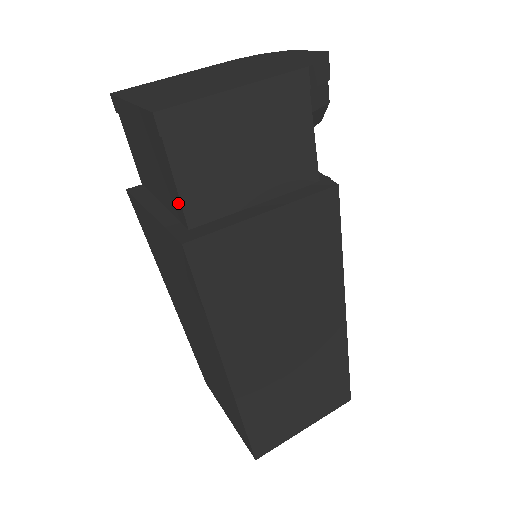
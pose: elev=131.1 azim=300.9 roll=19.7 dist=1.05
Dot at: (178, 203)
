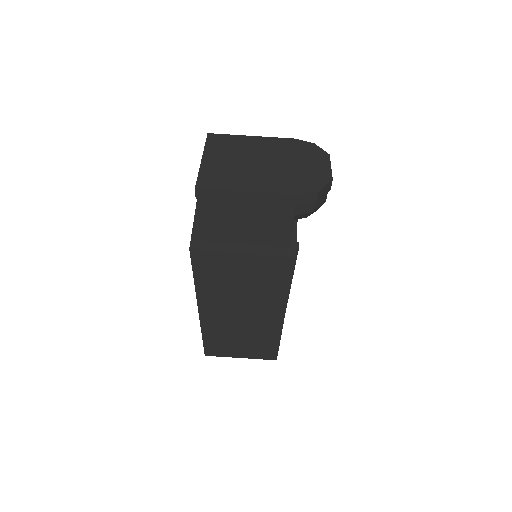
Dot at: occluded
